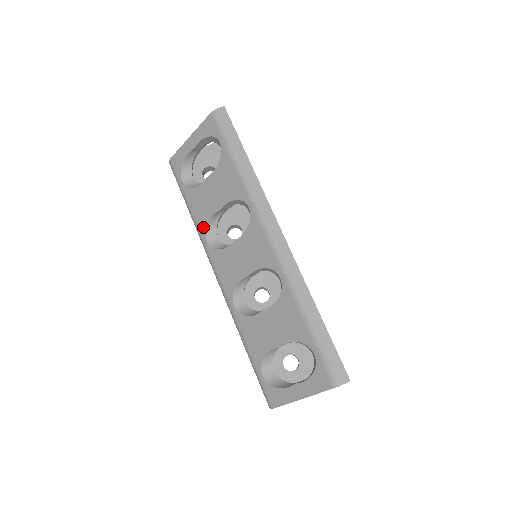
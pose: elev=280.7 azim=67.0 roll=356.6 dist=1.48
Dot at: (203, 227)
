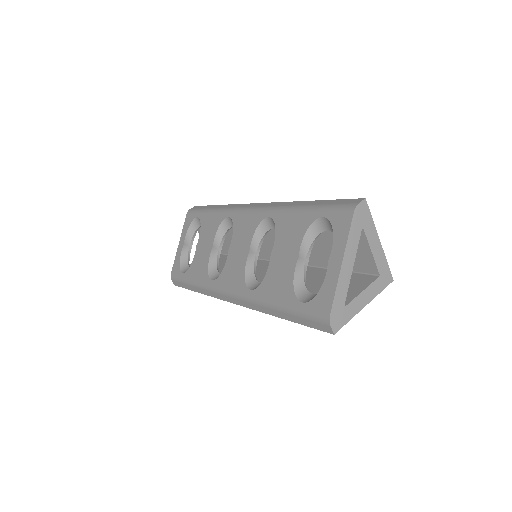
Dot at: (206, 276)
